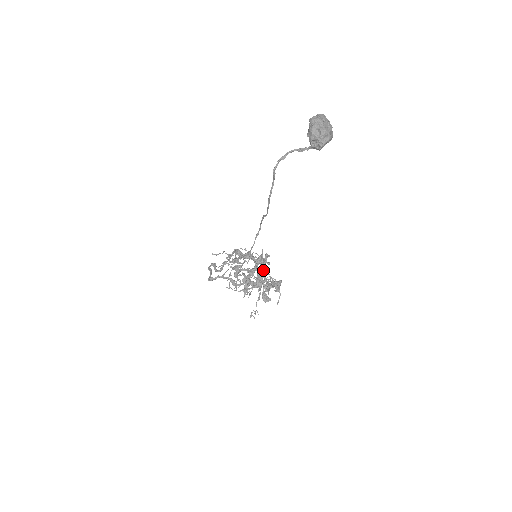
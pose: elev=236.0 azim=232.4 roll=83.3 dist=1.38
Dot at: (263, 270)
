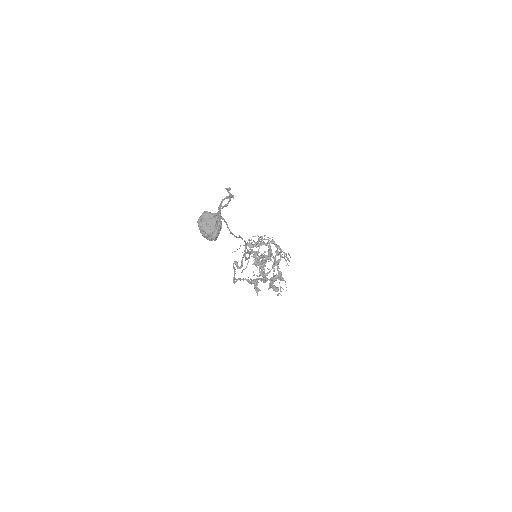
Dot at: (263, 269)
